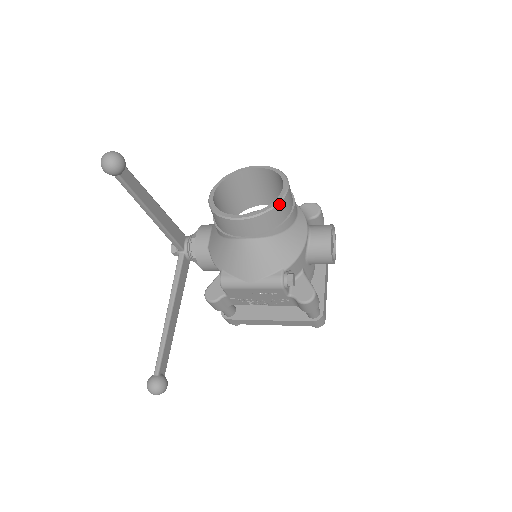
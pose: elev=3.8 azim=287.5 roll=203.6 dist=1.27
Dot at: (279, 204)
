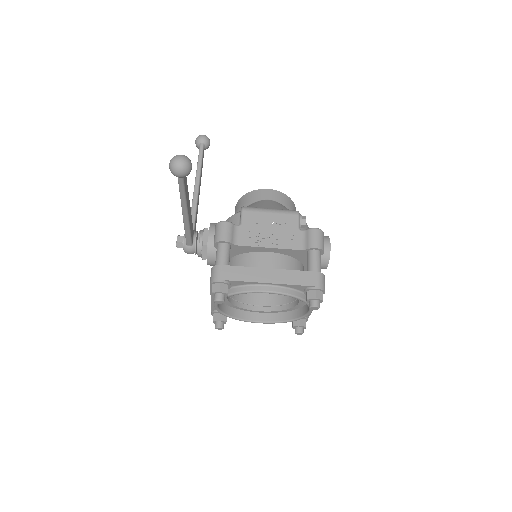
Dot at: (293, 203)
